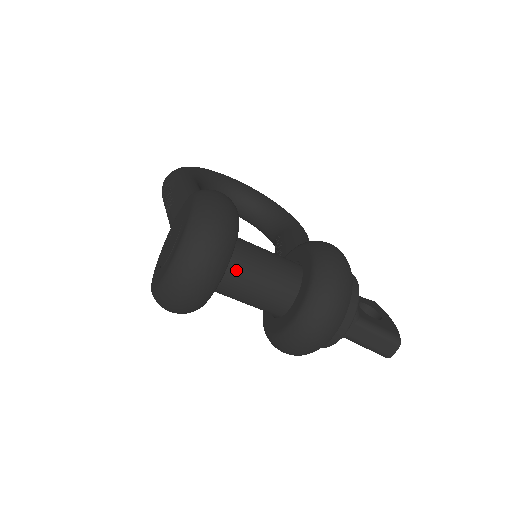
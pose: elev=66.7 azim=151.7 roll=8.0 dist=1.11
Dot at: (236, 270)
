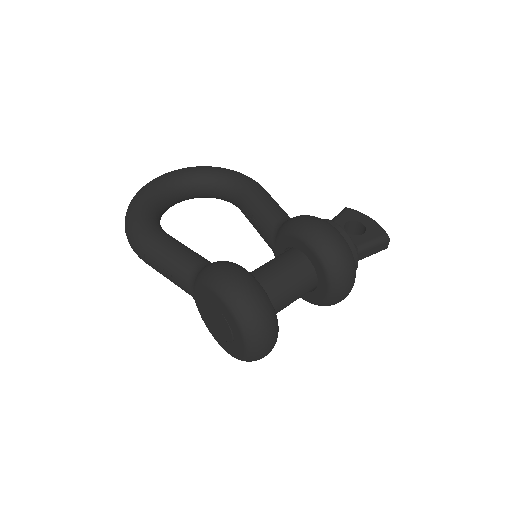
Dot at: (275, 304)
